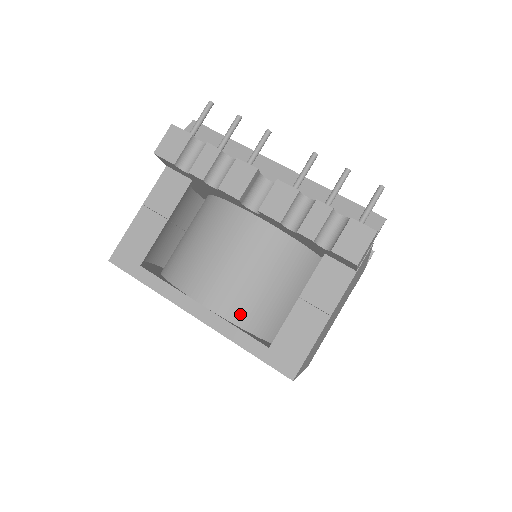
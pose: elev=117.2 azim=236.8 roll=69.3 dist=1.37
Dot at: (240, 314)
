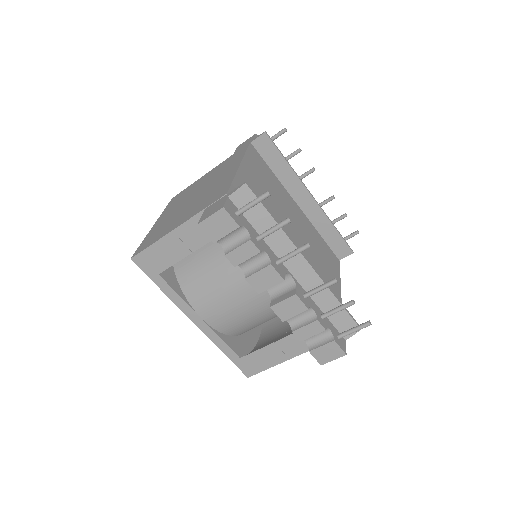
Dot at: (228, 329)
